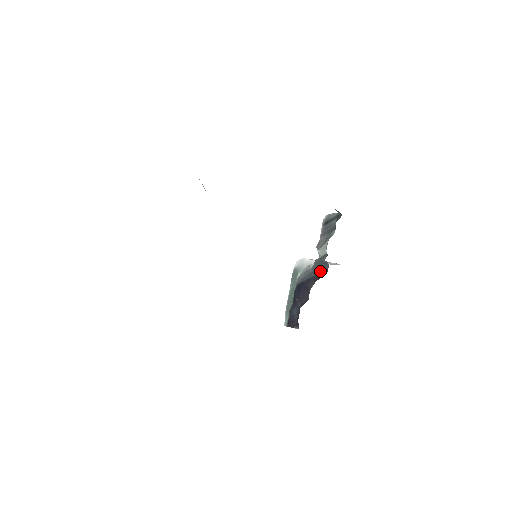
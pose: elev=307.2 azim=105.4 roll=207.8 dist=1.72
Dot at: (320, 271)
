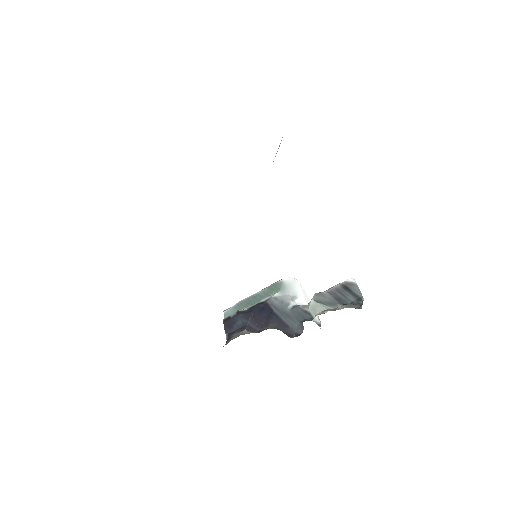
Dot at: (291, 325)
